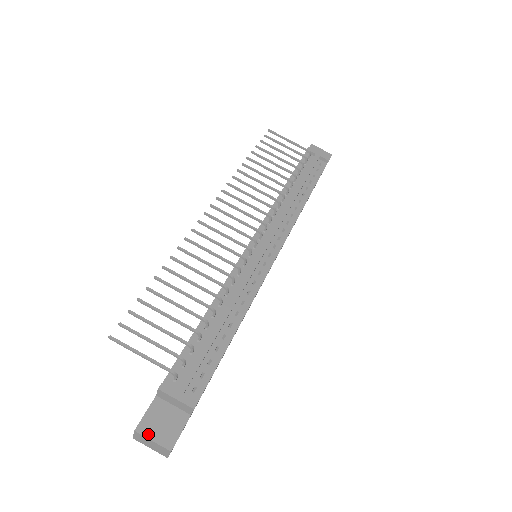
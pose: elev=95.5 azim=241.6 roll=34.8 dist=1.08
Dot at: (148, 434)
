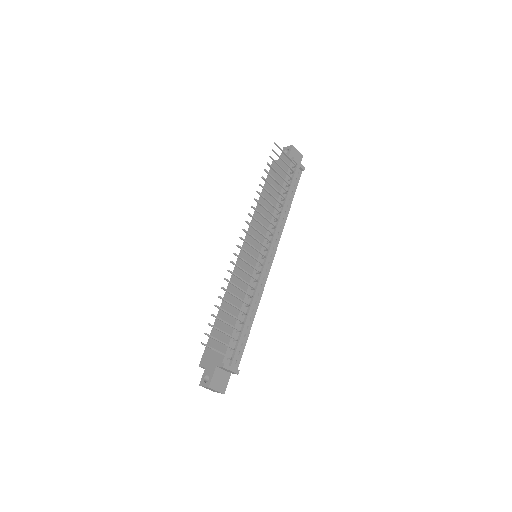
Dot at: (215, 388)
